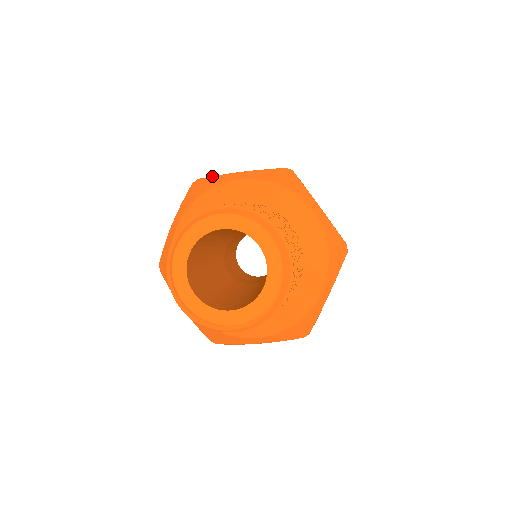
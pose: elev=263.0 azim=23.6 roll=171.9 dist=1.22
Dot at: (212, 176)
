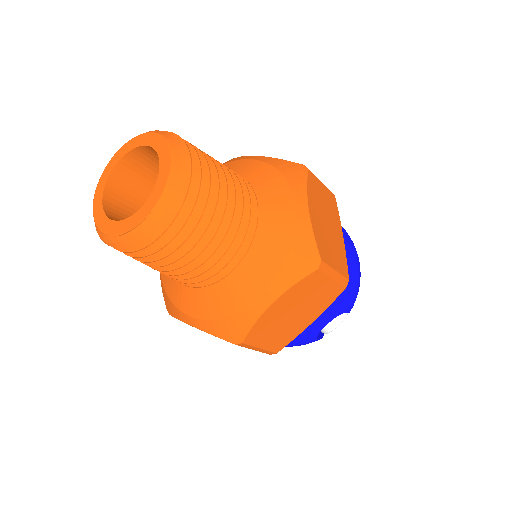
Dot at: occluded
